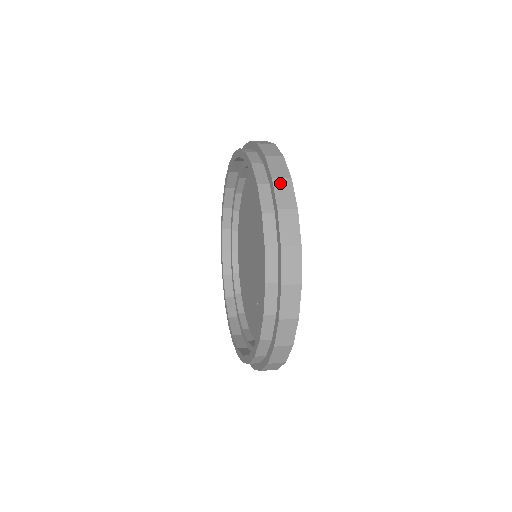
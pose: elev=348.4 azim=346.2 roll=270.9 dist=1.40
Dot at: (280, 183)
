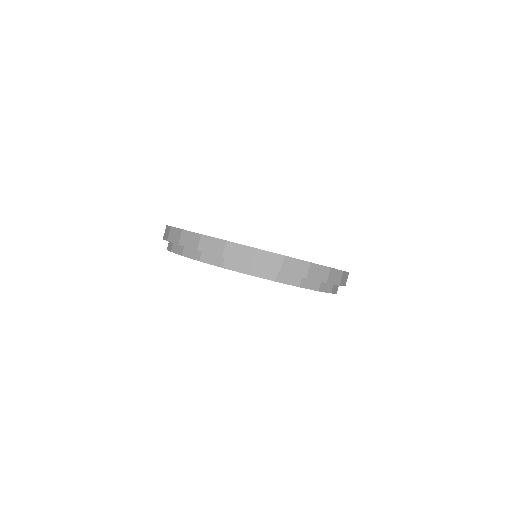
Dot at: (311, 273)
